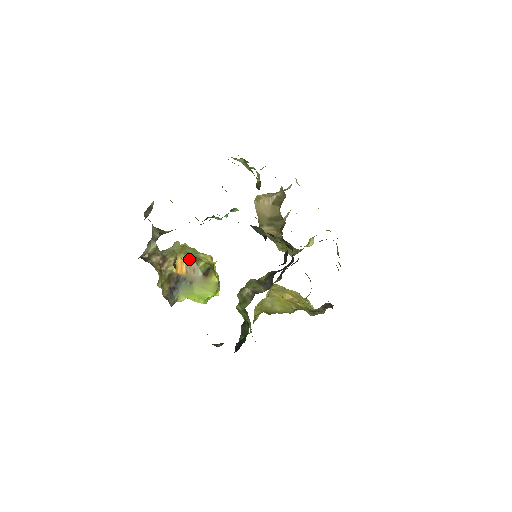
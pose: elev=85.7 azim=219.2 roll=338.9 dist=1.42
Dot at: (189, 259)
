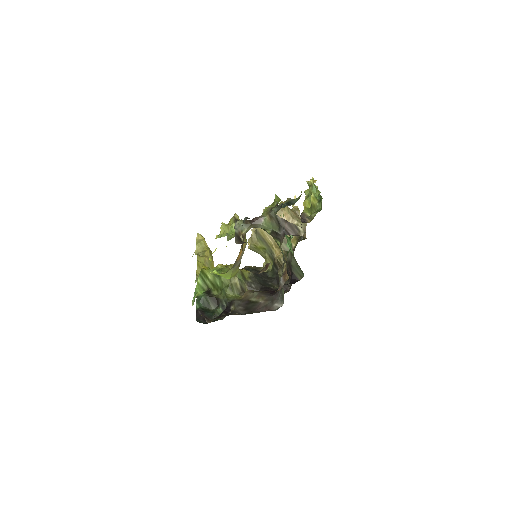
Dot at: (245, 247)
